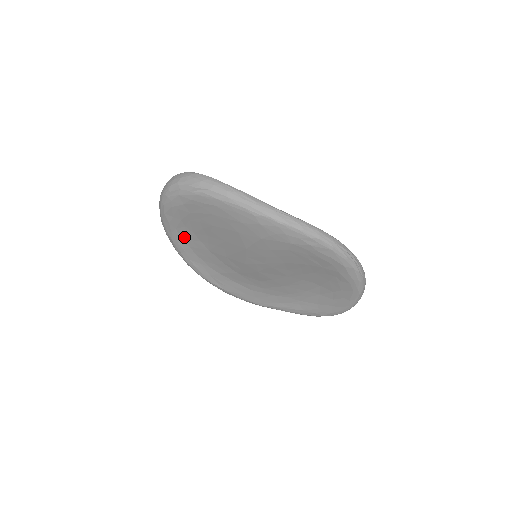
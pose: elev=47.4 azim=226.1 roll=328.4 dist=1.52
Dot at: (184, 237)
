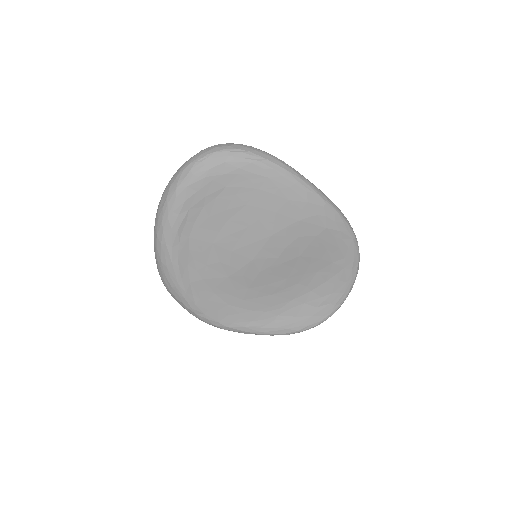
Dot at: (191, 223)
